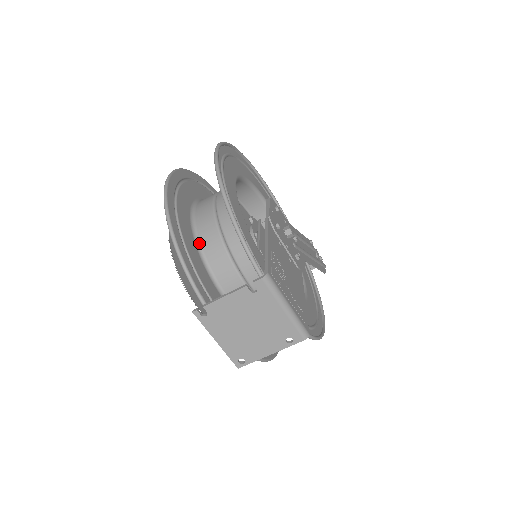
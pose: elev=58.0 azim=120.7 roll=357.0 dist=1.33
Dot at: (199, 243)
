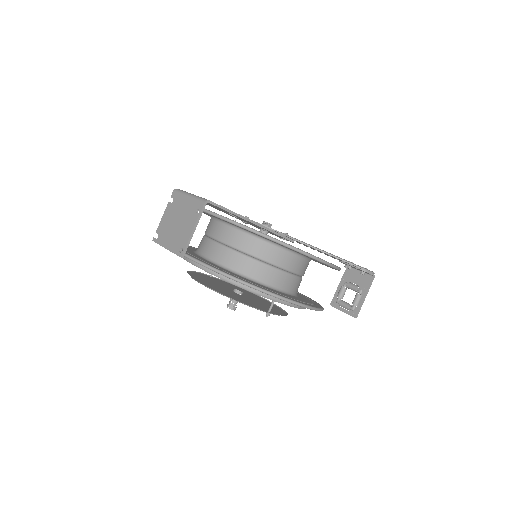
Dot at: occluded
